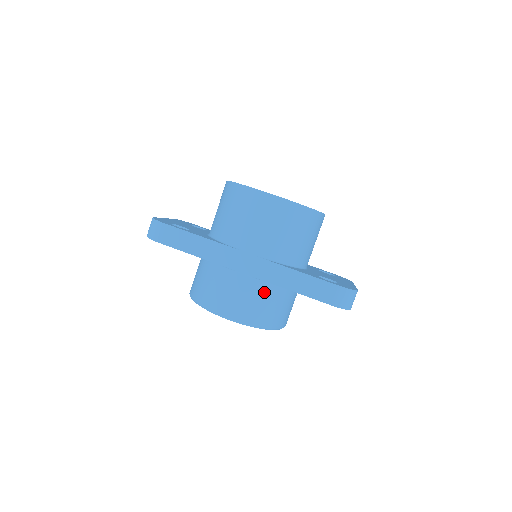
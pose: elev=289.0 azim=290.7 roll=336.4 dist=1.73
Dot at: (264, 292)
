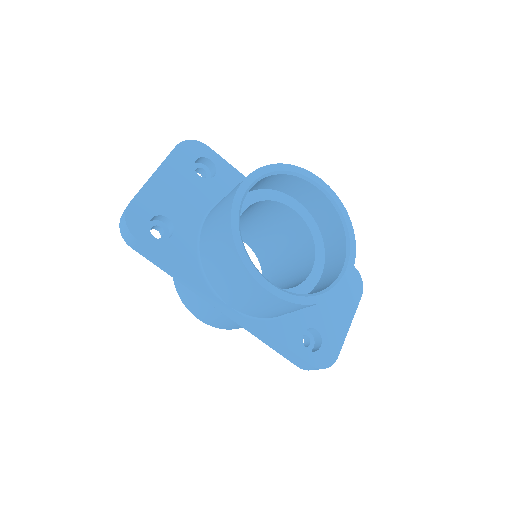
Dot at: occluded
